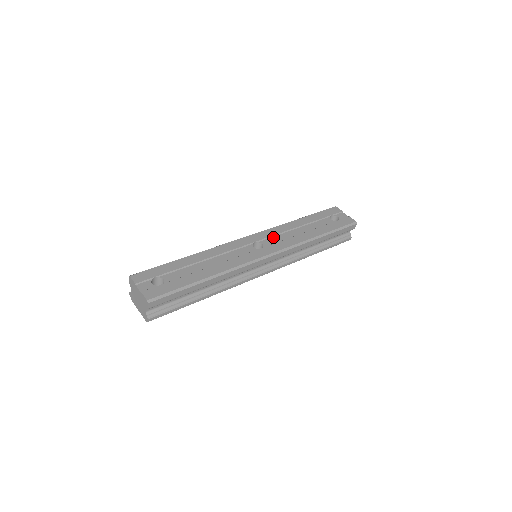
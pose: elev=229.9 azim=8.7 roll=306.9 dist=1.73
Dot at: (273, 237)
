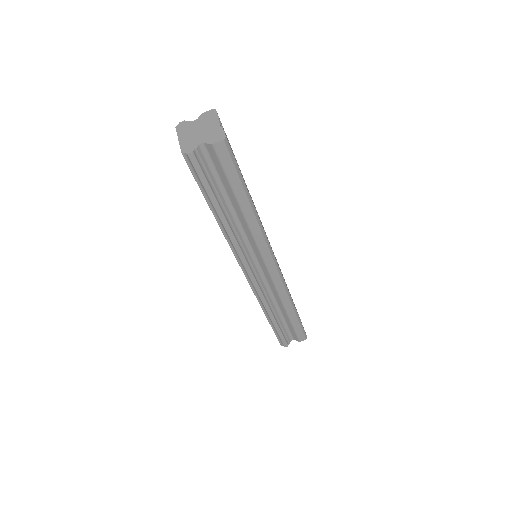
Dot at: (277, 262)
